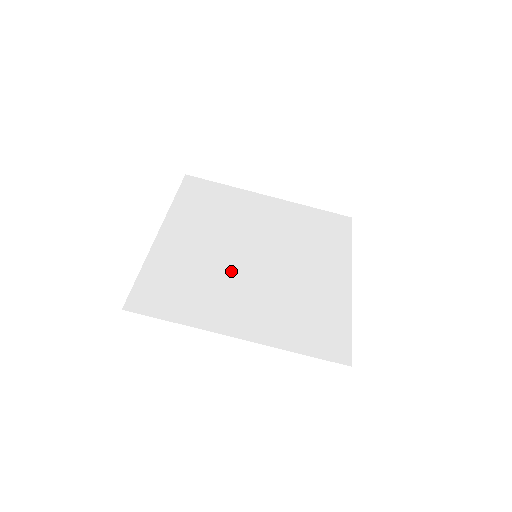
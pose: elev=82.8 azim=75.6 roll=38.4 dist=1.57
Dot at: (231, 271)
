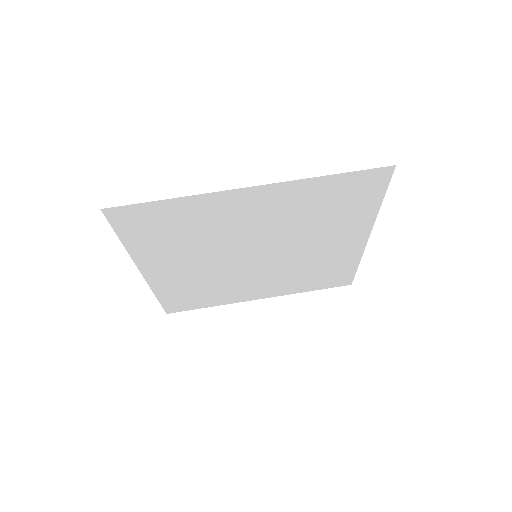
Dot at: (230, 244)
